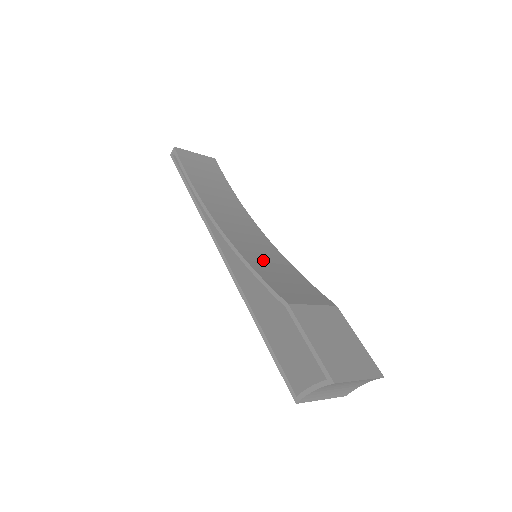
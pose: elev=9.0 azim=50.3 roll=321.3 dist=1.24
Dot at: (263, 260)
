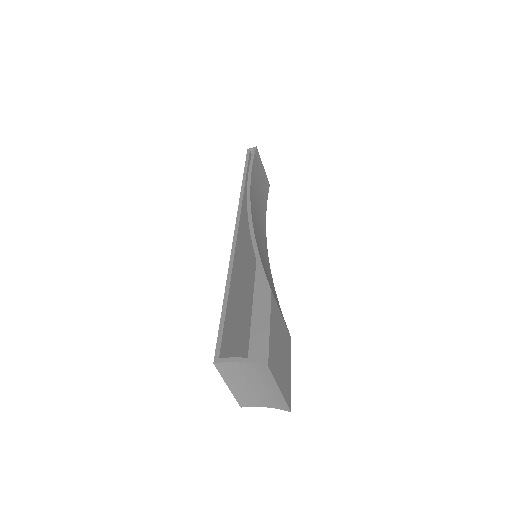
Dot at: occluded
